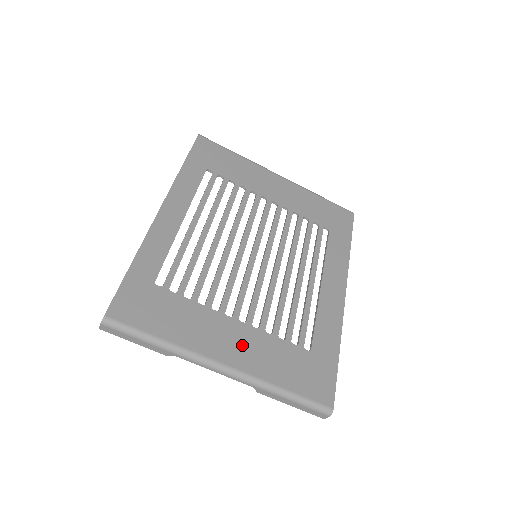
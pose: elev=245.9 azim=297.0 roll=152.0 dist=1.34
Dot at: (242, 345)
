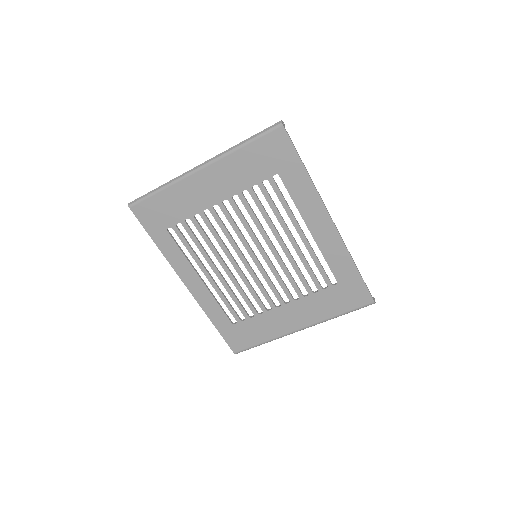
Dot at: (299, 314)
